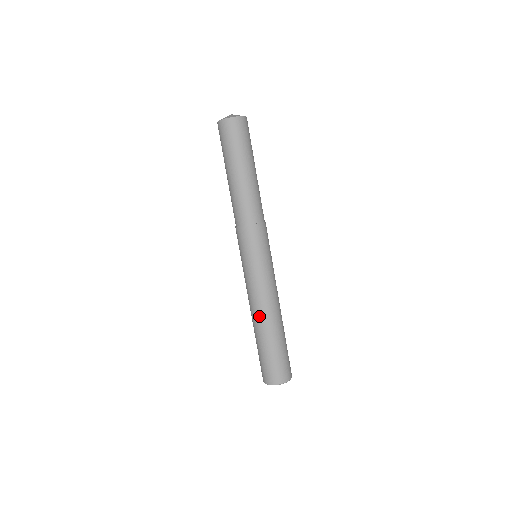
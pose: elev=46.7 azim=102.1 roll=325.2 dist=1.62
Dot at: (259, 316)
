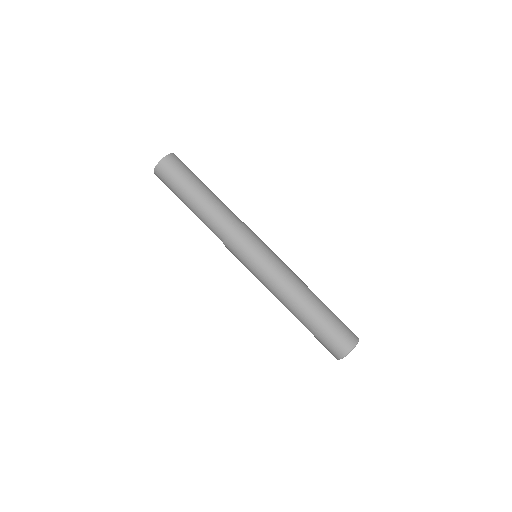
Dot at: (289, 305)
